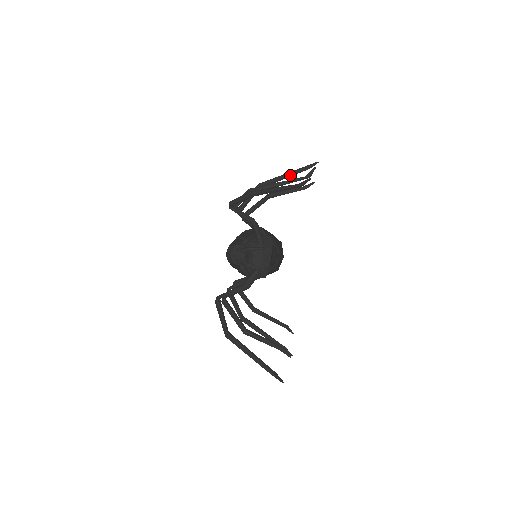
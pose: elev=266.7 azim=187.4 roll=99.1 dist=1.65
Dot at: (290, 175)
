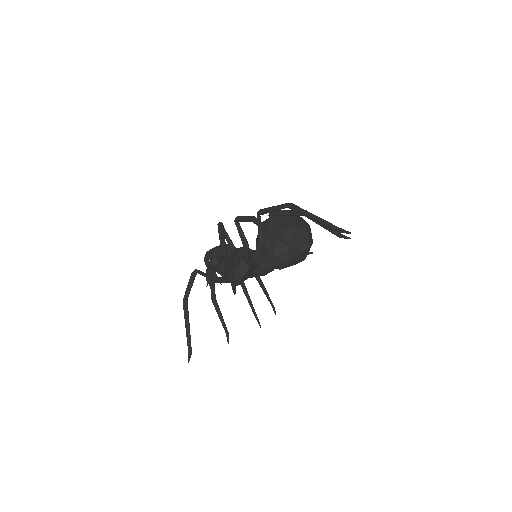
Dot at: (317, 221)
